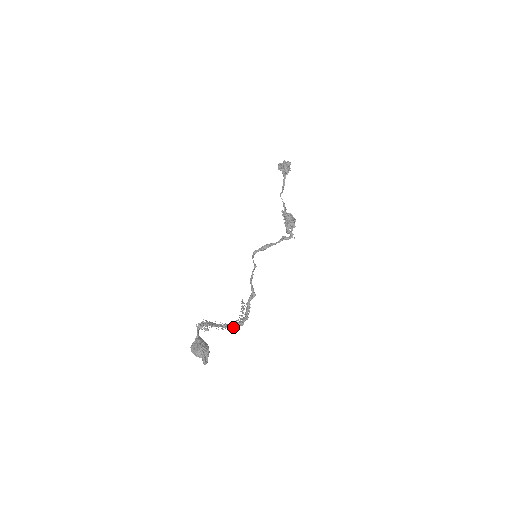
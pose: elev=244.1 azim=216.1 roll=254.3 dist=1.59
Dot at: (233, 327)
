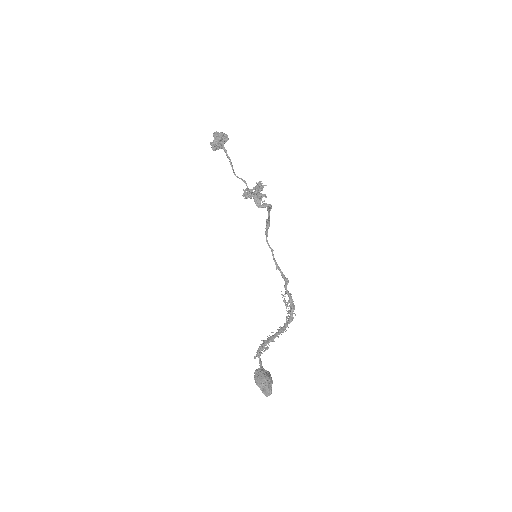
Dot at: occluded
